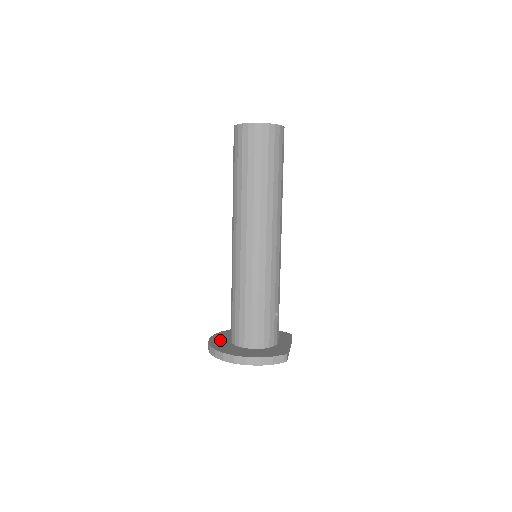
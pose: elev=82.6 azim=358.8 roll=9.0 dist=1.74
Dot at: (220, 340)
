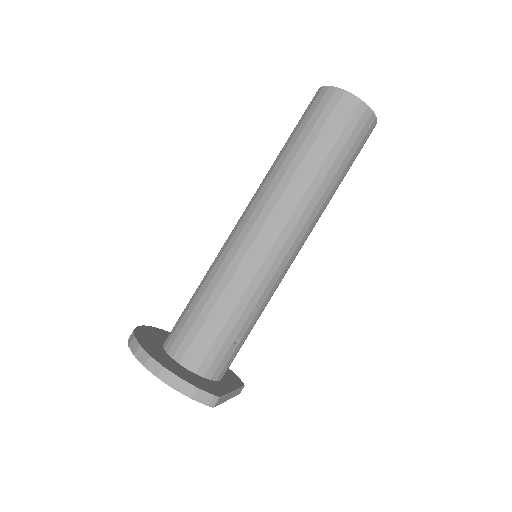
Dot at: (152, 334)
